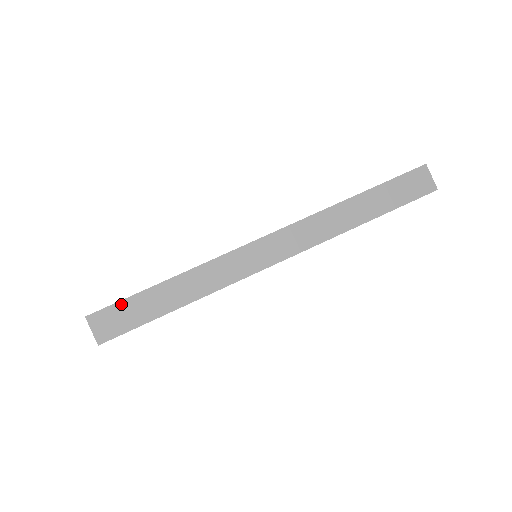
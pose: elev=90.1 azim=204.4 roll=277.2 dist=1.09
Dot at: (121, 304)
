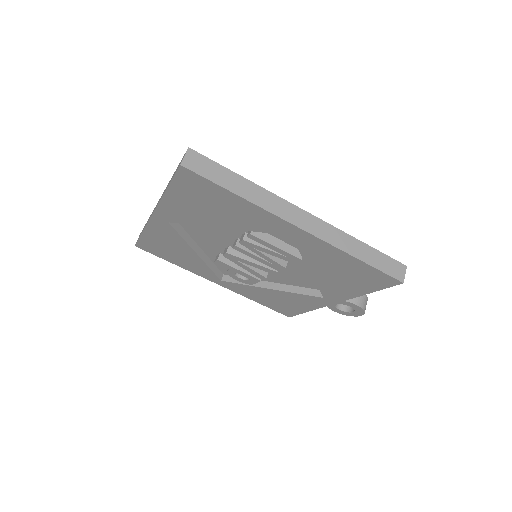
Dot at: (211, 162)
